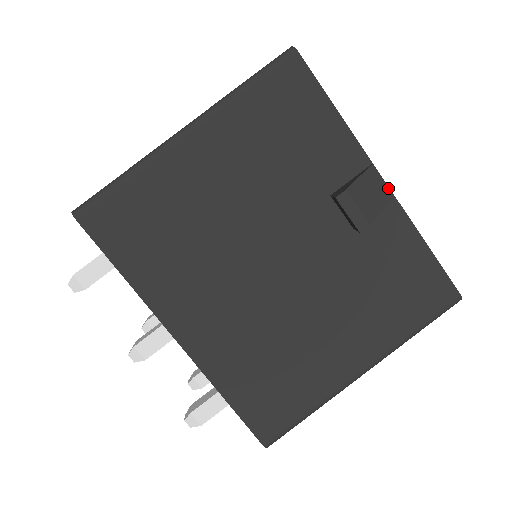
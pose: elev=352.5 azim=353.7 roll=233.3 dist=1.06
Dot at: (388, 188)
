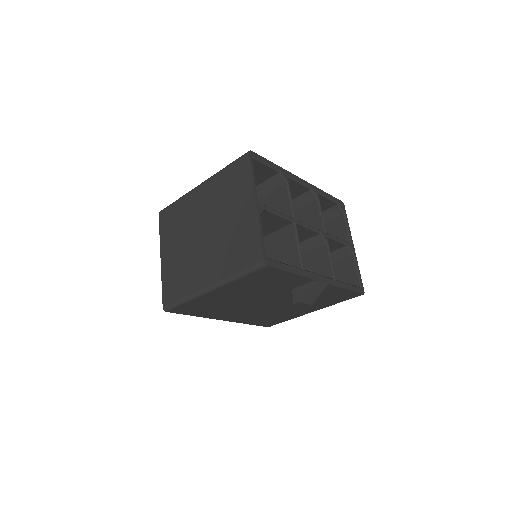
Dot at: (324, 284)
